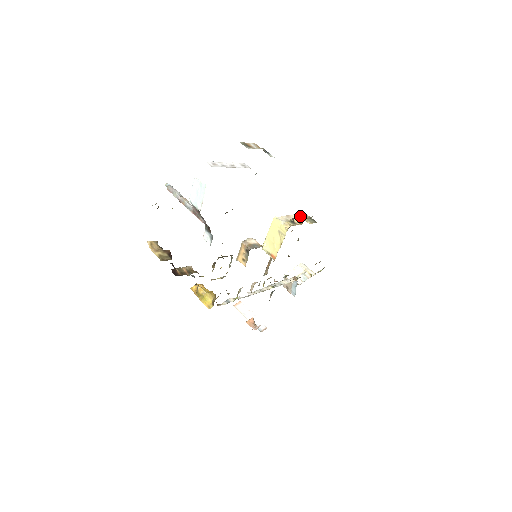
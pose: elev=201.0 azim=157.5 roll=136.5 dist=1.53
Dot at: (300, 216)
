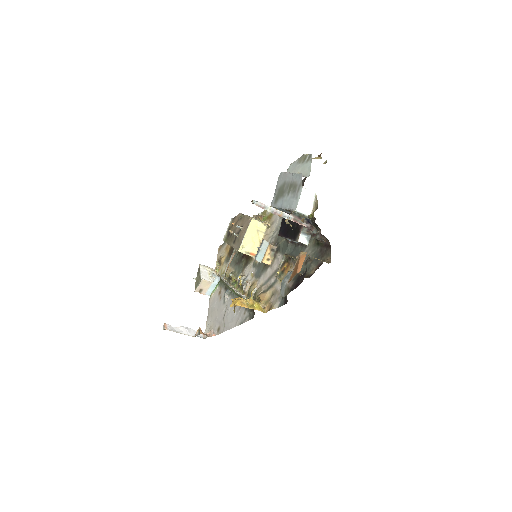
Dot at: occluded
